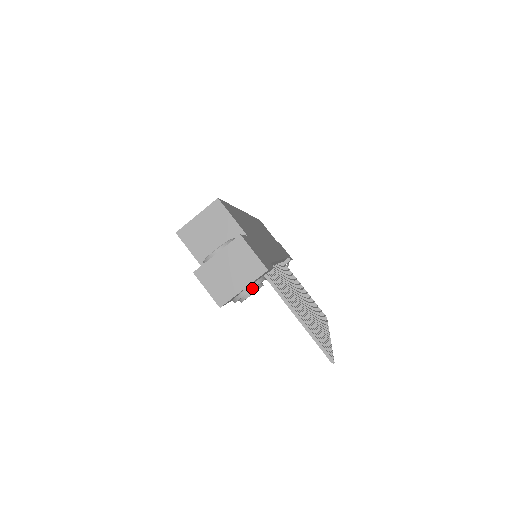
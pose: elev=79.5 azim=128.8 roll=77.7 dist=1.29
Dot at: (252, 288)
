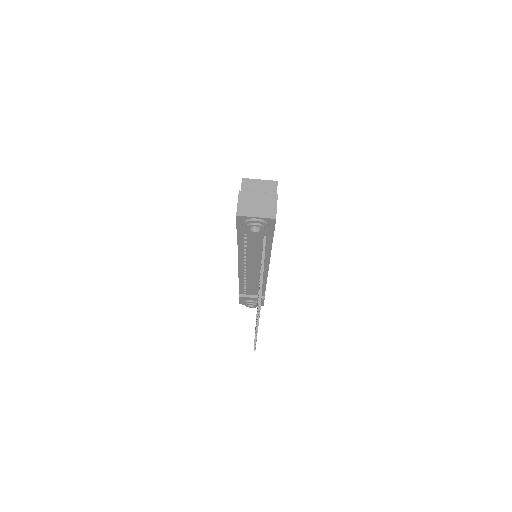
Dot at: (260, 221)
